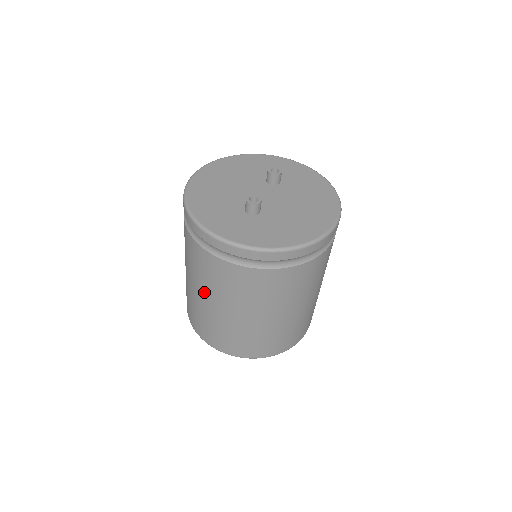
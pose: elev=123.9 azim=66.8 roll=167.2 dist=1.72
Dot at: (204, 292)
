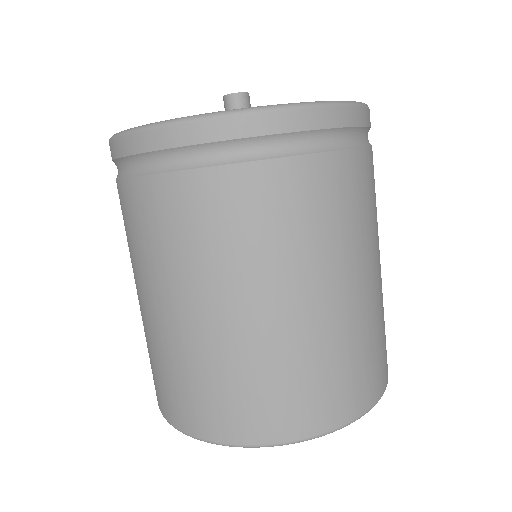
Dot at: (208, 292)
